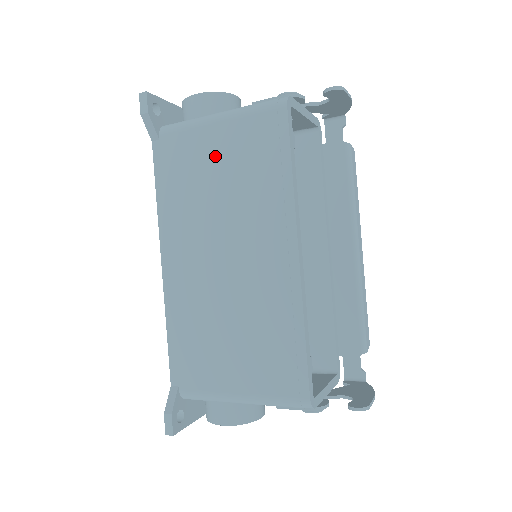
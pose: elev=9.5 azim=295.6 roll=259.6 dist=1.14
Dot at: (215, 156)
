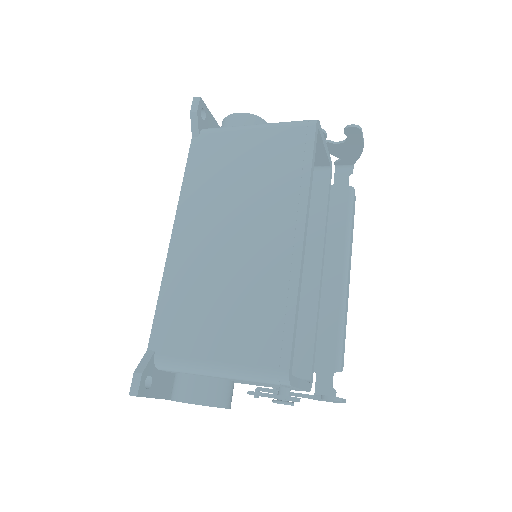
Dot at: (246, 153)
